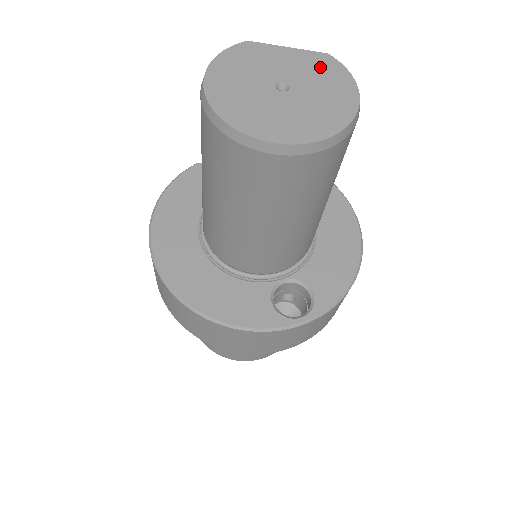
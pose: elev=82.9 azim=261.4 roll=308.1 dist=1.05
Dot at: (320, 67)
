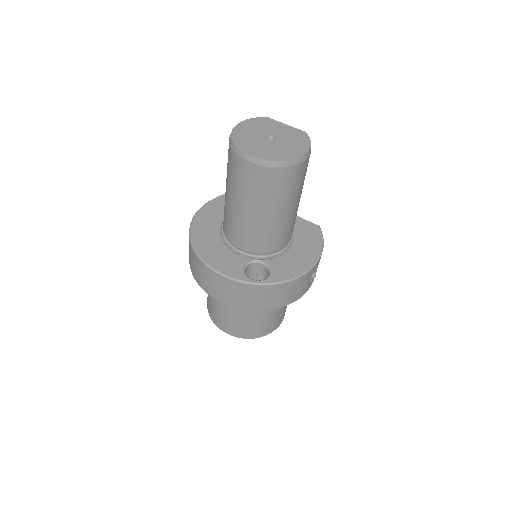
Dot at: (297, 136)
